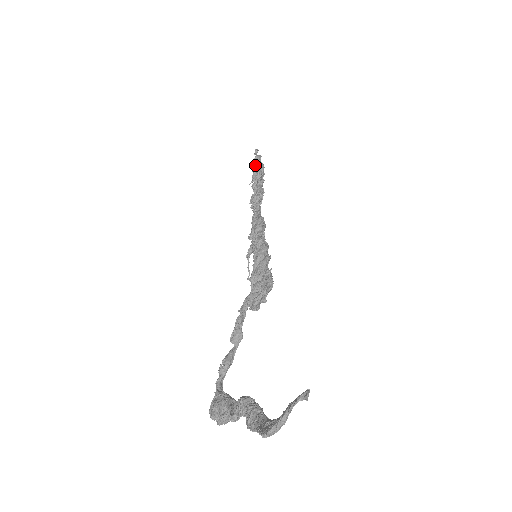
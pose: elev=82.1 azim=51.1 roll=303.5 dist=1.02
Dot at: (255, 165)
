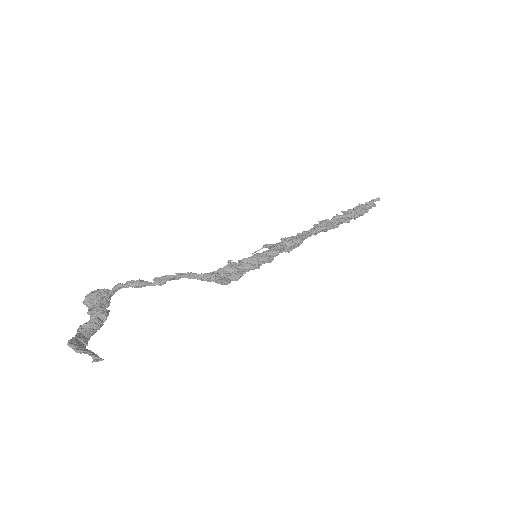
Dot at: (359, 207)
